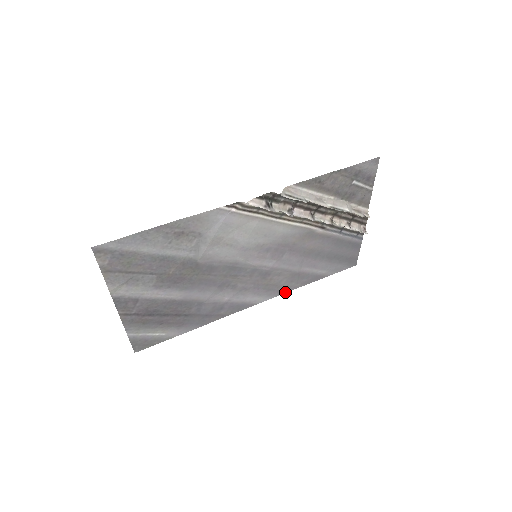
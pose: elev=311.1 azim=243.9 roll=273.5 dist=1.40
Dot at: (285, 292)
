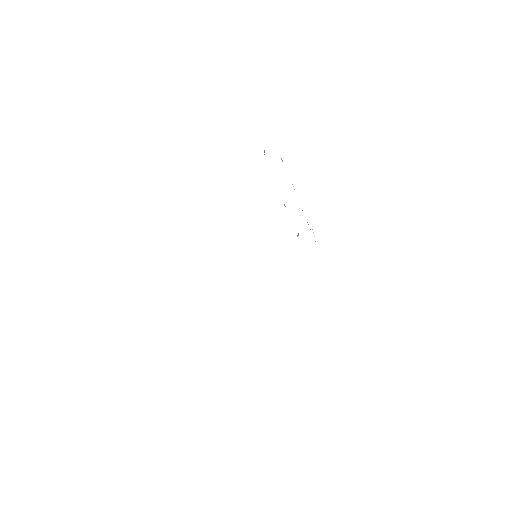
Dot at: occluded
